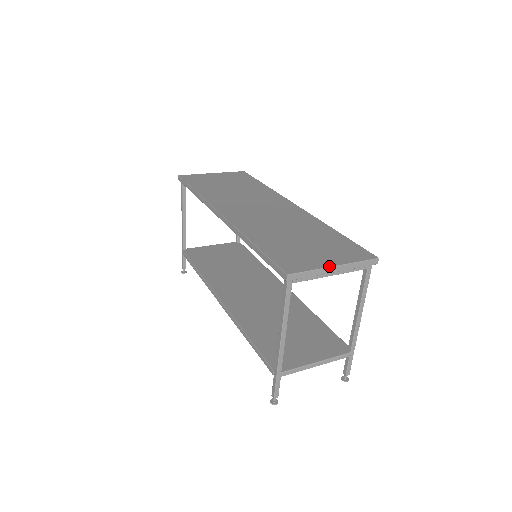
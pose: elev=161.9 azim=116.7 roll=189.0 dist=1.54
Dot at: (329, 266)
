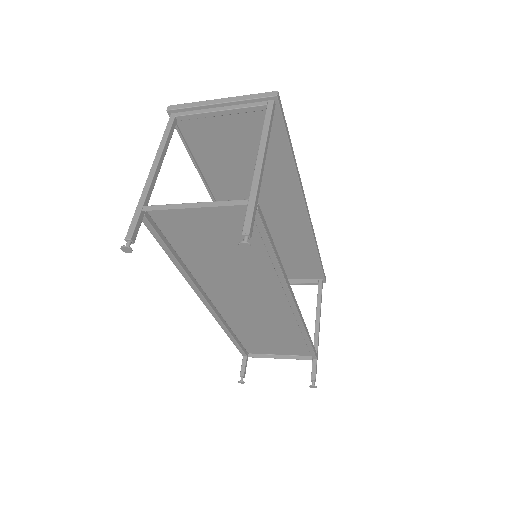
Dot at: (214, 100)
